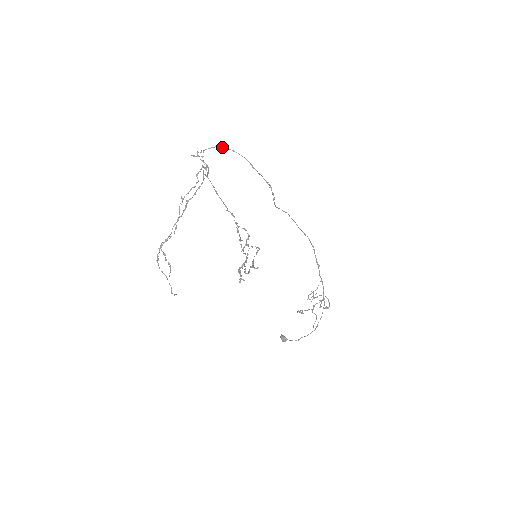
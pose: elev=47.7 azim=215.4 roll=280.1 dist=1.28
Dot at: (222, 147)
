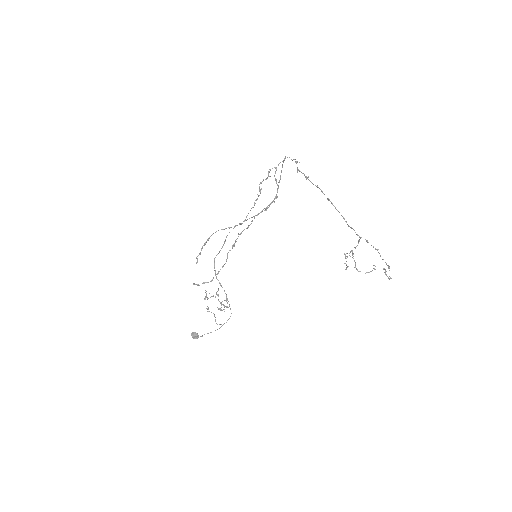
Dot at: occluded
